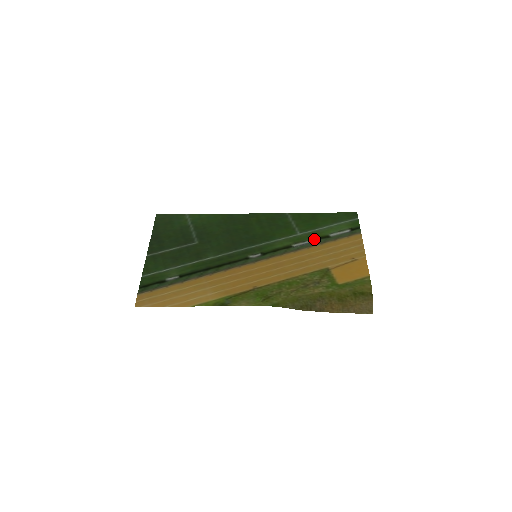
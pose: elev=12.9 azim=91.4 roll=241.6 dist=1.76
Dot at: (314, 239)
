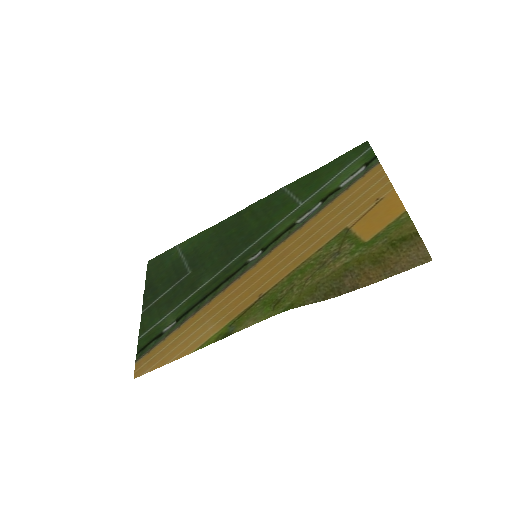
Dot at: (321, 201)
